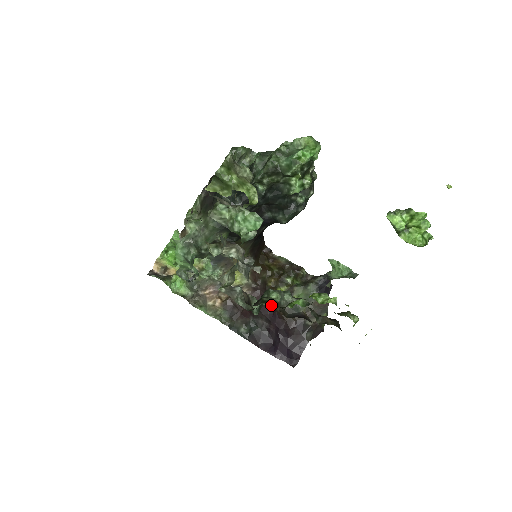
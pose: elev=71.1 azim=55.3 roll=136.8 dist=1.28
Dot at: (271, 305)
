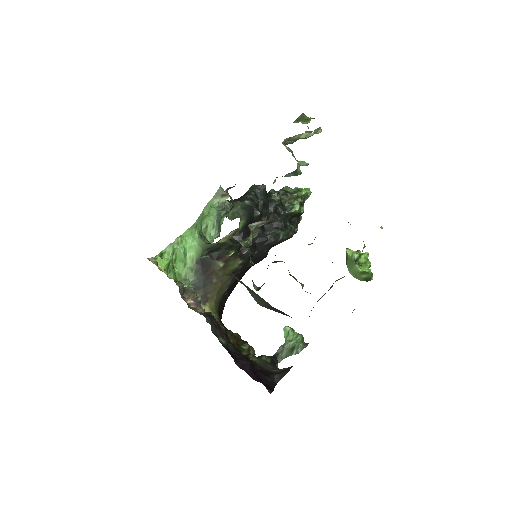
Dot at: occluded
